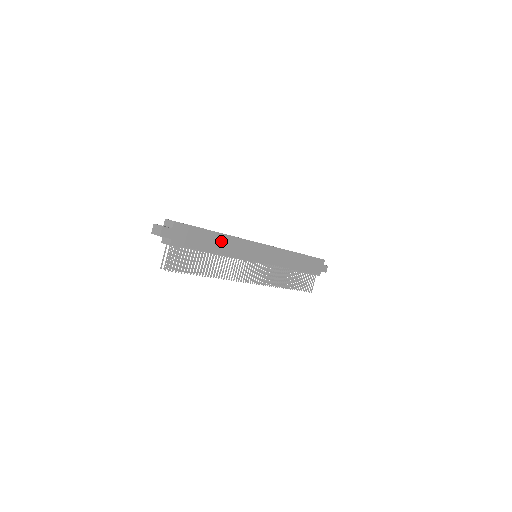
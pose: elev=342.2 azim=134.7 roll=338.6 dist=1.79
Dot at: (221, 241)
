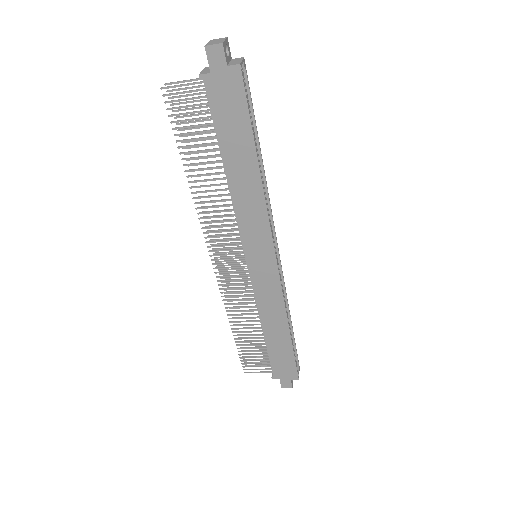
Dot at: (248, 176)
